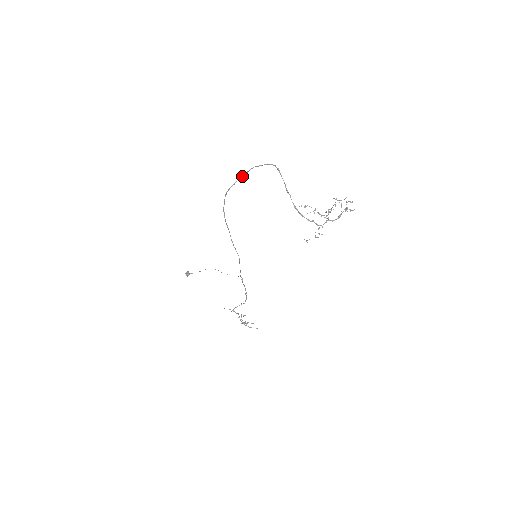
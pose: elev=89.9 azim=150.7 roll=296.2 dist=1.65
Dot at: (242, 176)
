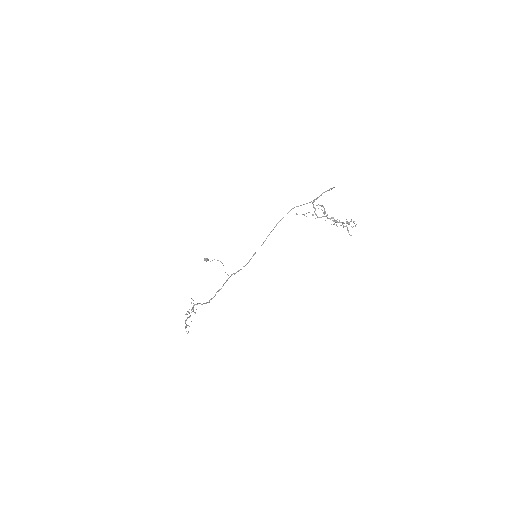
Dot at: (310, 202)
